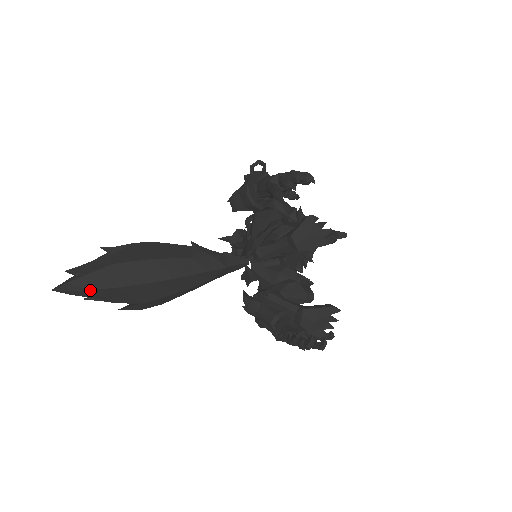
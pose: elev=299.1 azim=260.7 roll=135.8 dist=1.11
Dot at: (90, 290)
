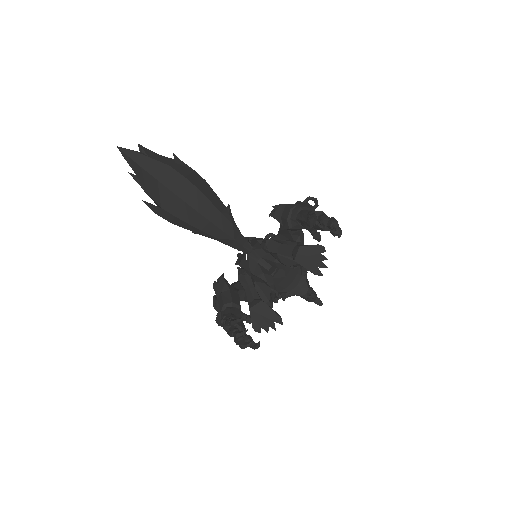
Dot at: (142, 167)
